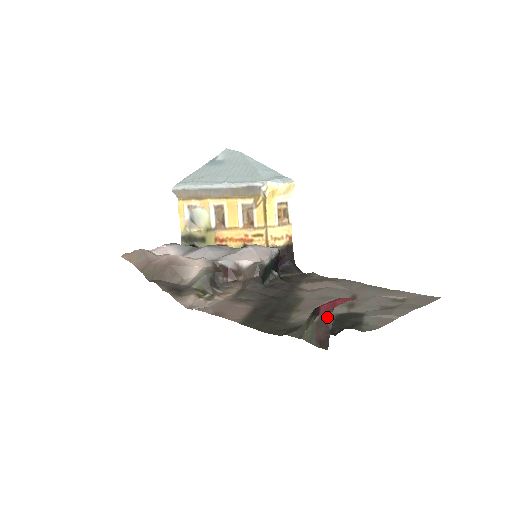
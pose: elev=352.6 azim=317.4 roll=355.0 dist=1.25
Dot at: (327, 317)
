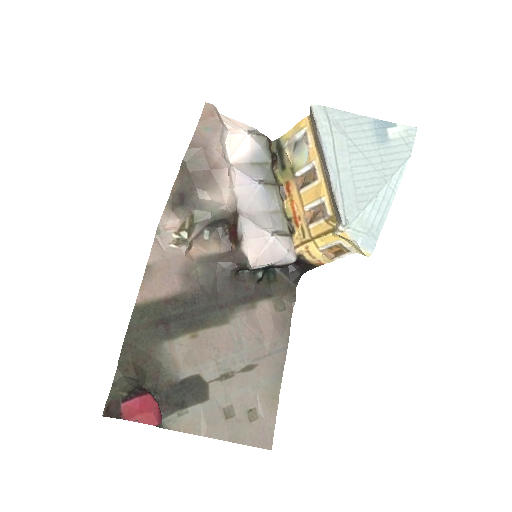
Dot at: (118, 414)
